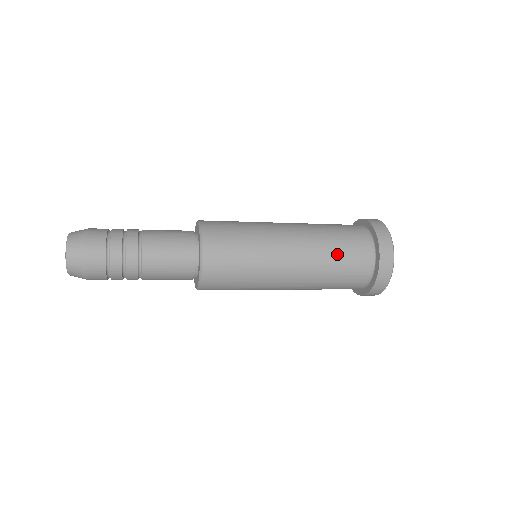
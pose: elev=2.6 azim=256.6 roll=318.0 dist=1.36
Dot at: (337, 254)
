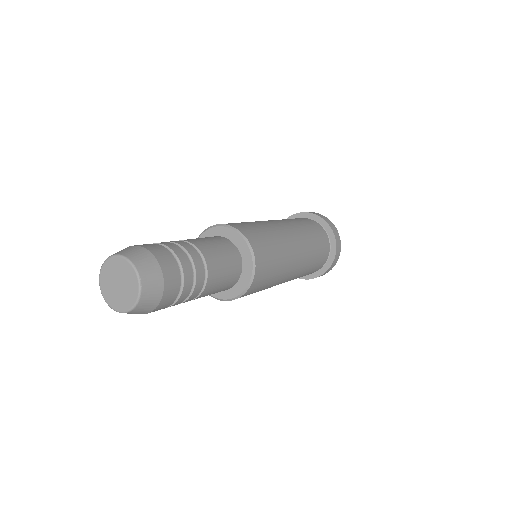
Dot at: (315, 239)
